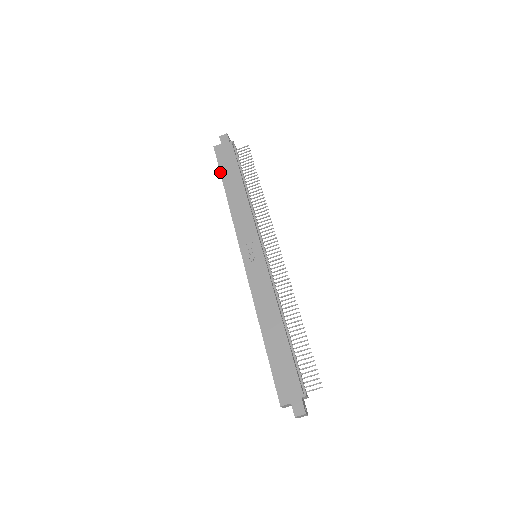
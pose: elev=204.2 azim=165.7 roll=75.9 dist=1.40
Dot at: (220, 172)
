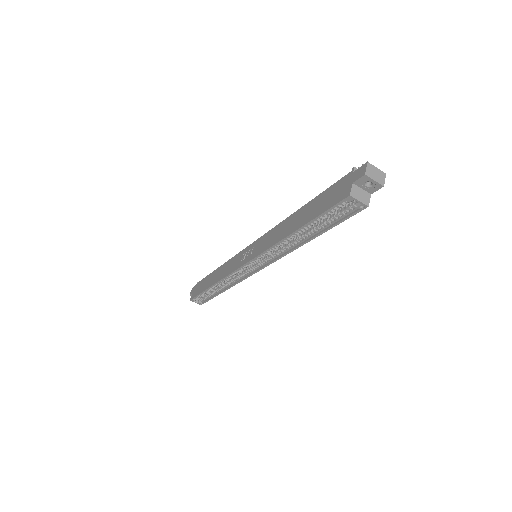
Dot at: (201, 293)
